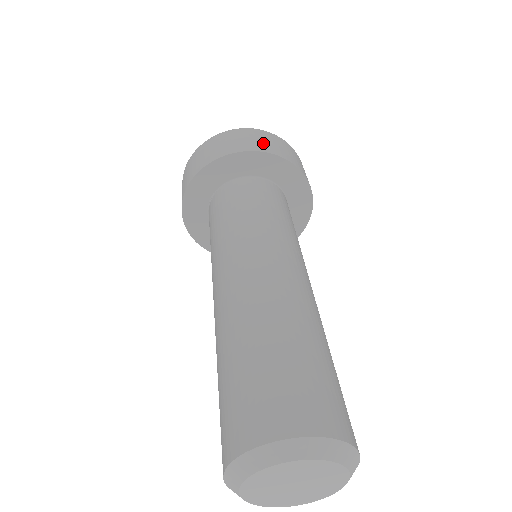
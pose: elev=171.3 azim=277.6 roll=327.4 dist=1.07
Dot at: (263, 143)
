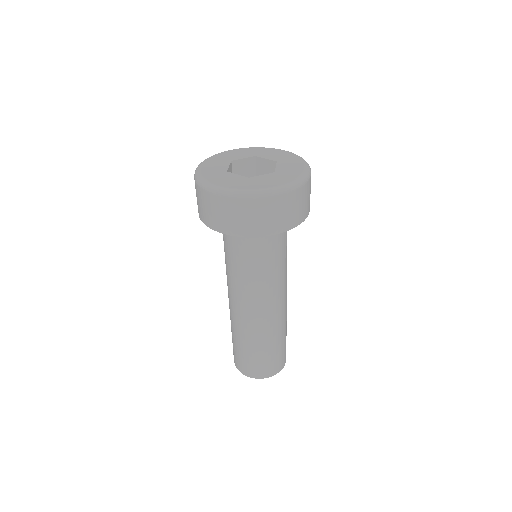
Dot at: (288, 217)
